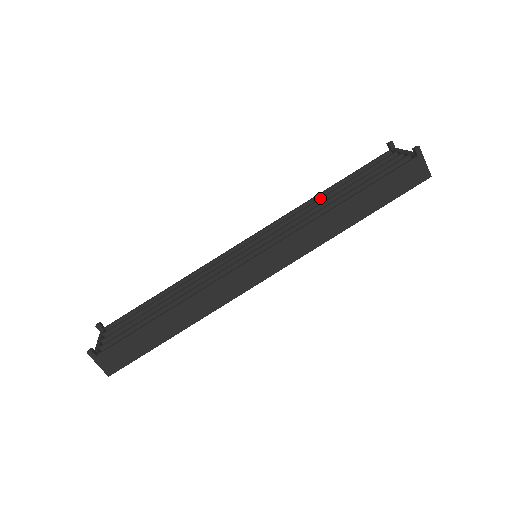
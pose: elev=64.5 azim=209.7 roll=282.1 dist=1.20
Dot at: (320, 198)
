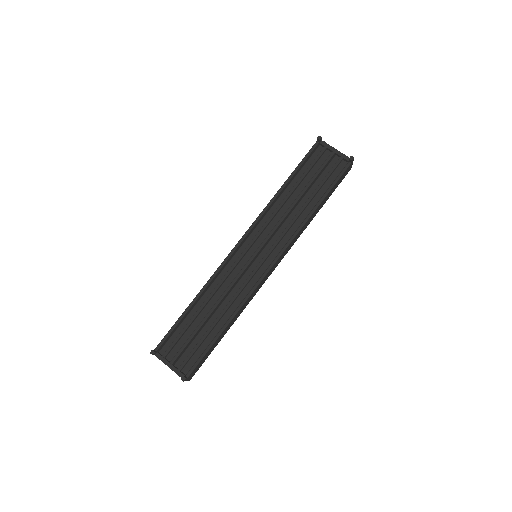
Dot at: (286, 198)
